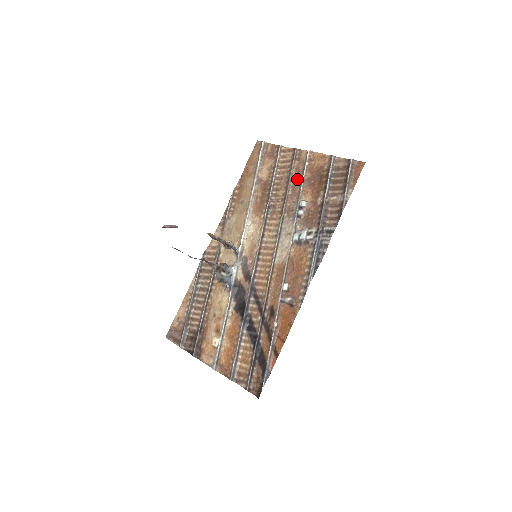
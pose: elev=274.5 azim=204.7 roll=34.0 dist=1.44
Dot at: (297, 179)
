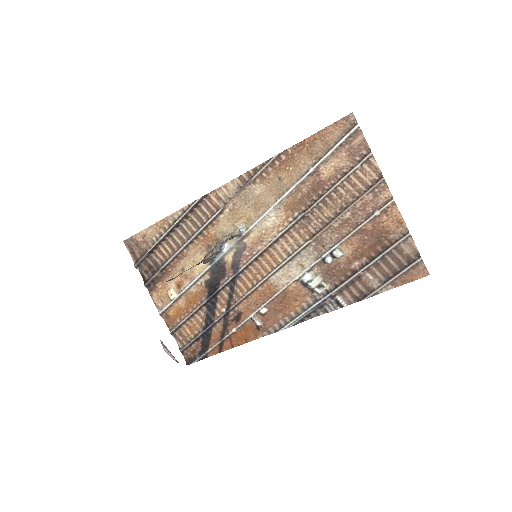
Dot at: (355, 217)
